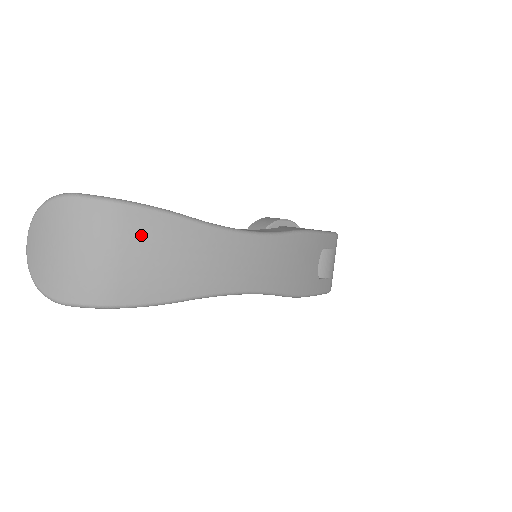
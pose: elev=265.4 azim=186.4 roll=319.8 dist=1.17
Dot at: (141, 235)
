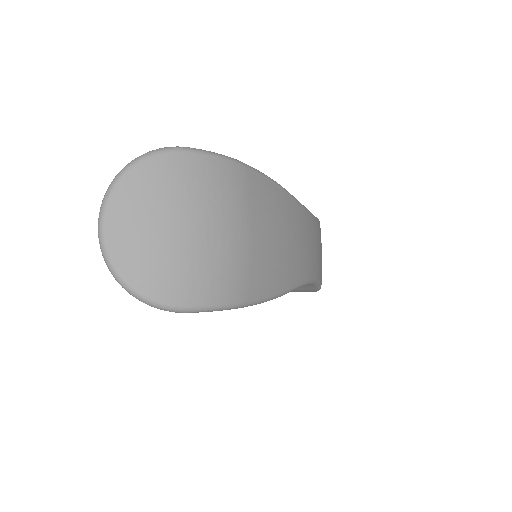
Dot at: (262, 206)
